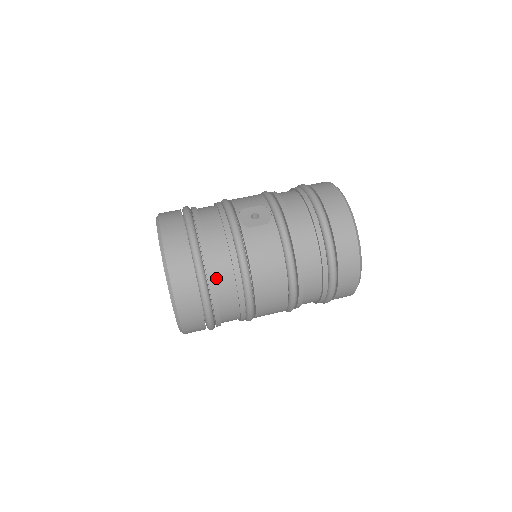
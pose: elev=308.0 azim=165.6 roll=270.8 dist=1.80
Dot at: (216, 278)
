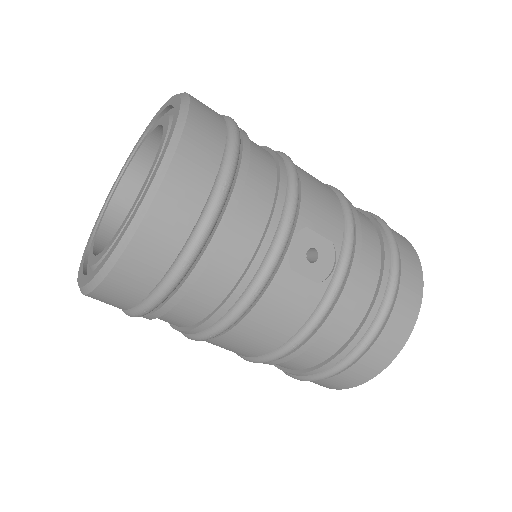
Dot at: (187, 297)
